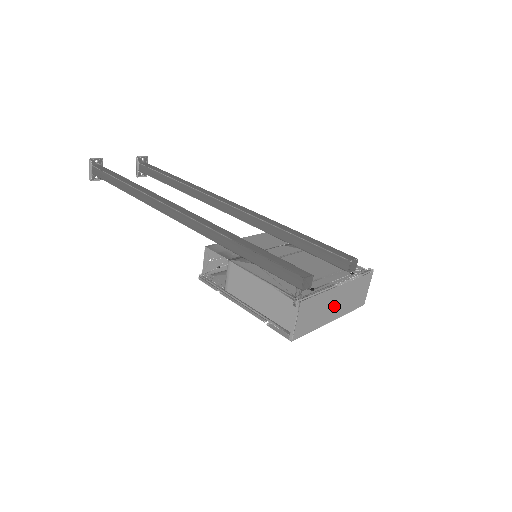
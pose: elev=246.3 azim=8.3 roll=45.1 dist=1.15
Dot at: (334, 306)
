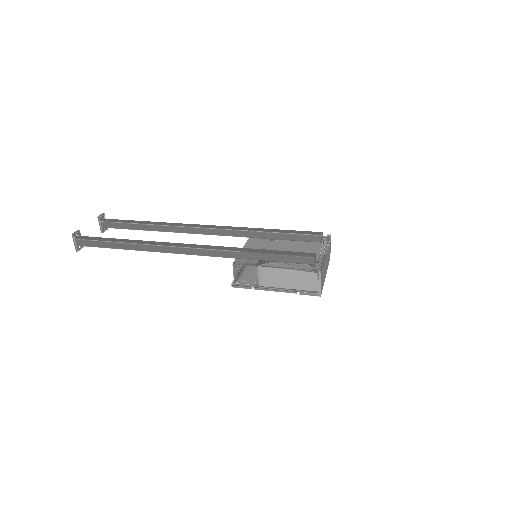
Dot at: (326, 266)
